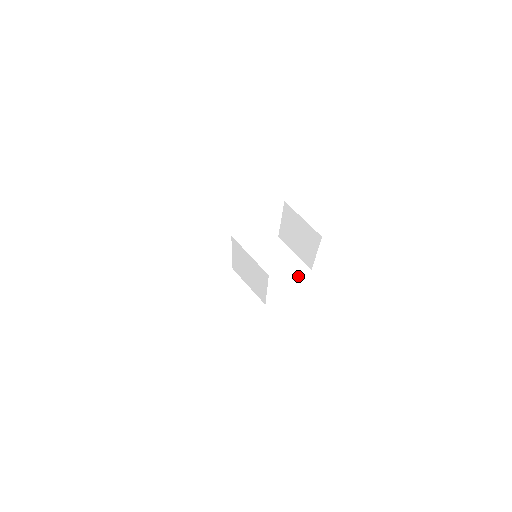
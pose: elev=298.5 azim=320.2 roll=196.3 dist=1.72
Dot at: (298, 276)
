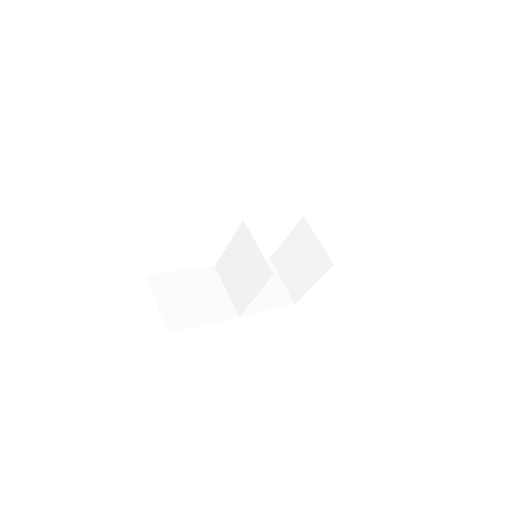
Dot at: (280, 303)
